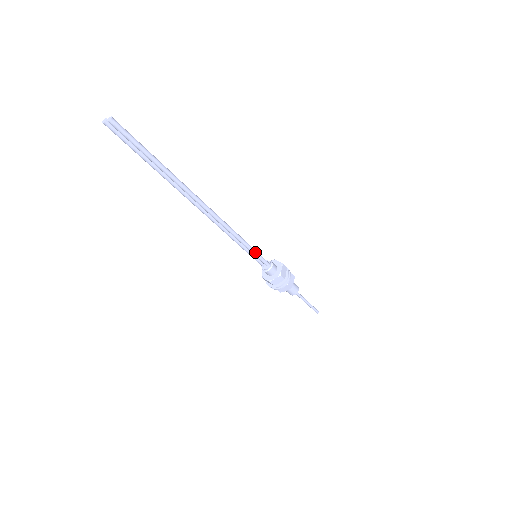
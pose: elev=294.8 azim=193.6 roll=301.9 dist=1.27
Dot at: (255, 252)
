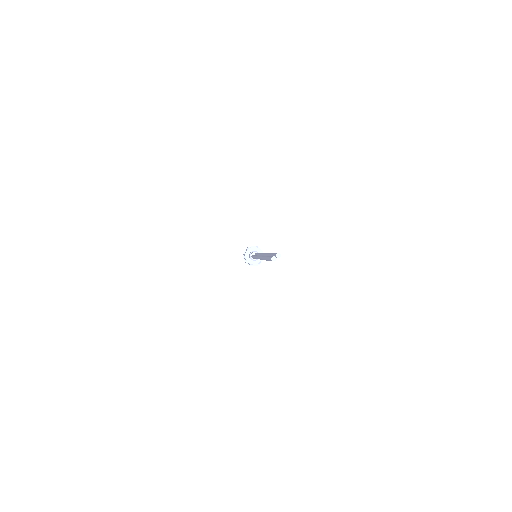
Dot at: occluded
